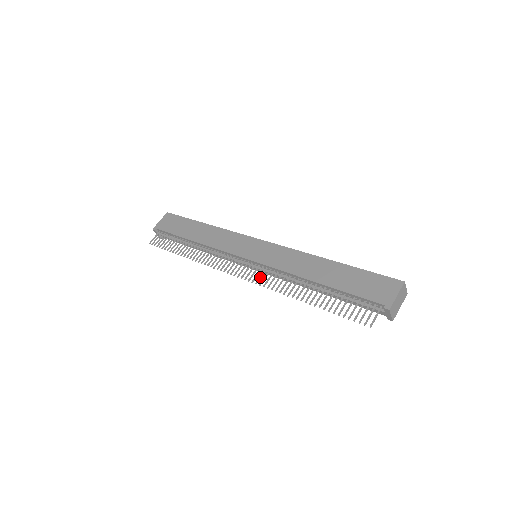
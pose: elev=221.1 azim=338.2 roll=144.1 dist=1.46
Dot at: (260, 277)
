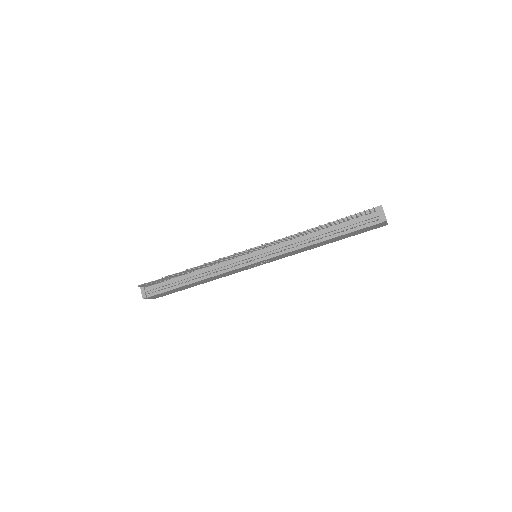
Dot at: (268, 244)
